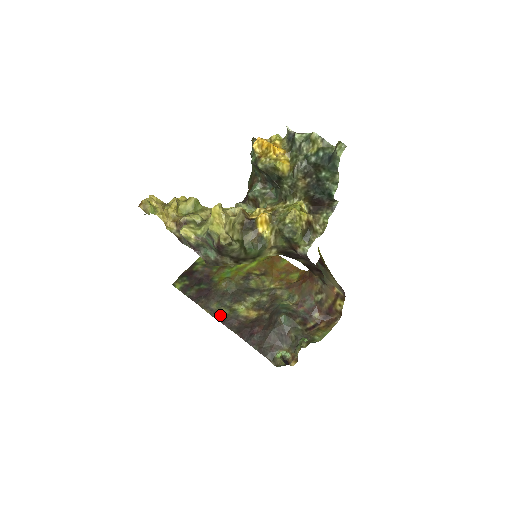
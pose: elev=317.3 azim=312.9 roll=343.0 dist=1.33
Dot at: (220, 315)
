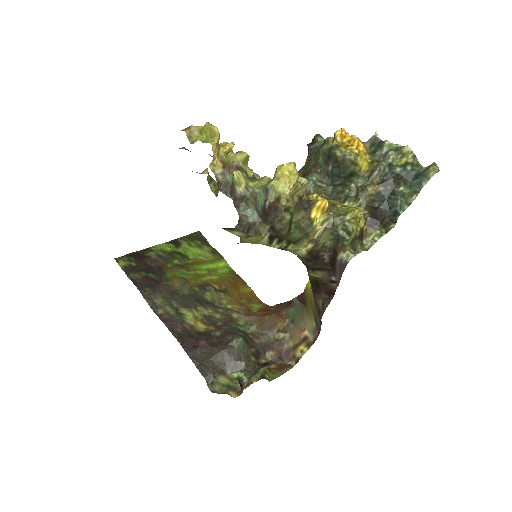
Dot at: (163, 312)
